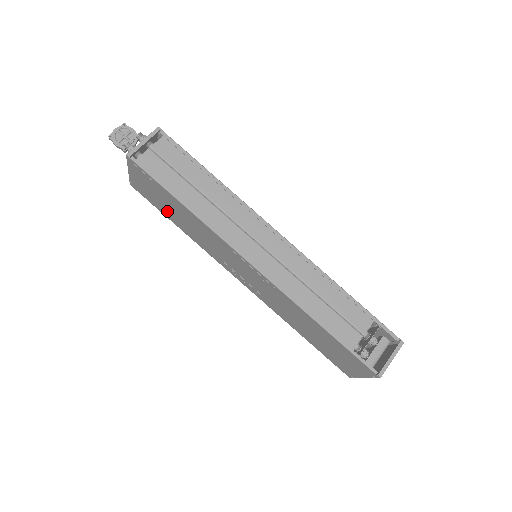
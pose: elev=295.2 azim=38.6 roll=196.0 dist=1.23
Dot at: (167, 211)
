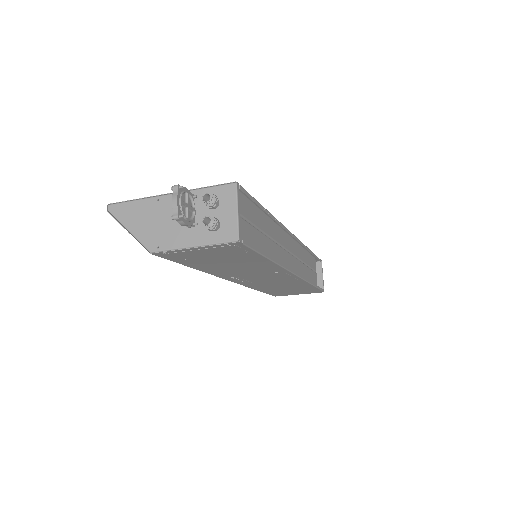
Dot at: (205, 263)
